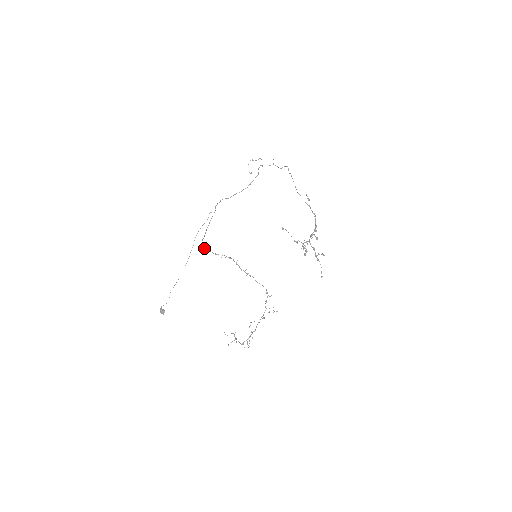
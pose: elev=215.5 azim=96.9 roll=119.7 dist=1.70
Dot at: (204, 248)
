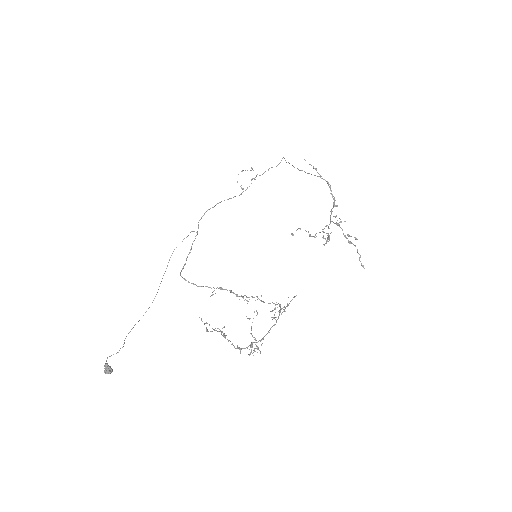
Dot at: occluded
